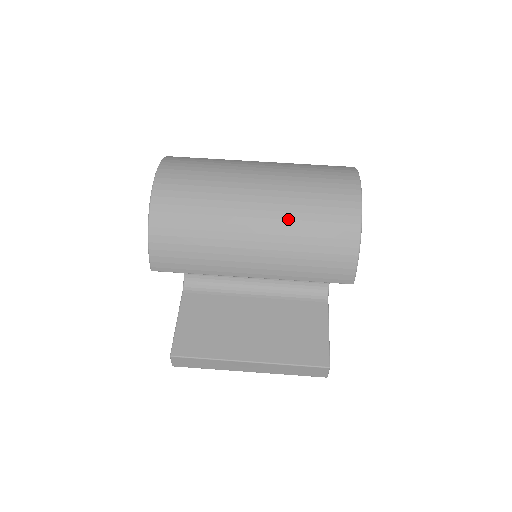
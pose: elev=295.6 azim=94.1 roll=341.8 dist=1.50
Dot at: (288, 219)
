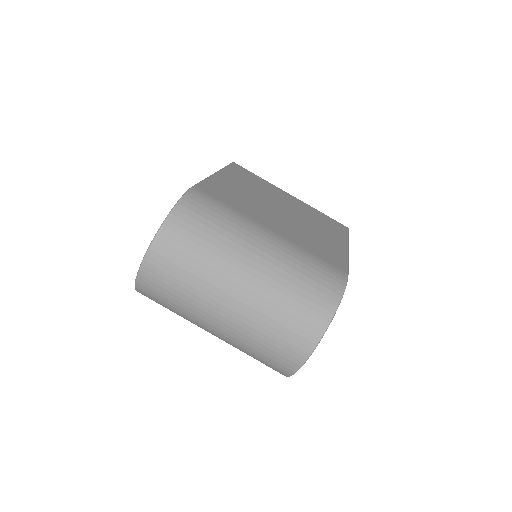
Dot at: (237, 346)
